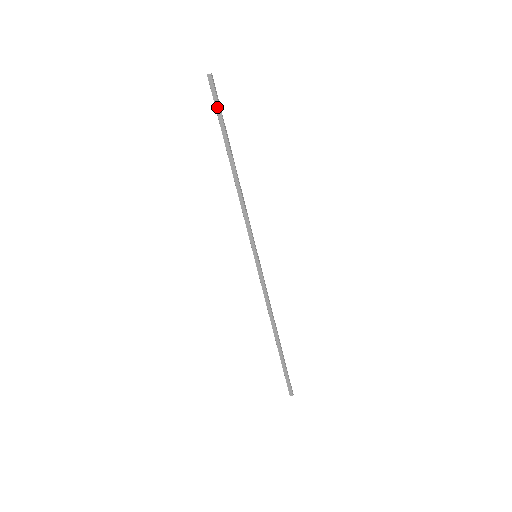
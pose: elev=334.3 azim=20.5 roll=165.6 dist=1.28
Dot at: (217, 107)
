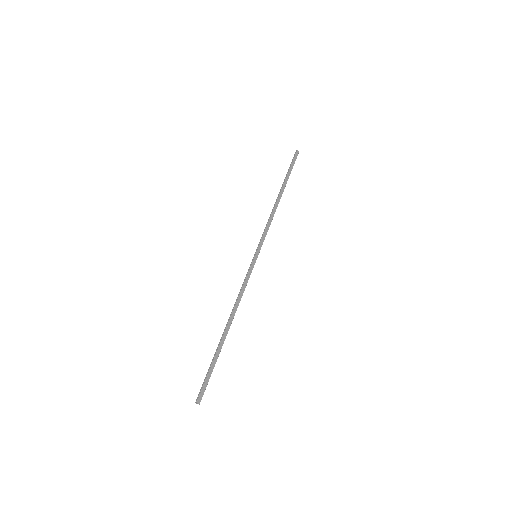
Dot at: (292, 165)
